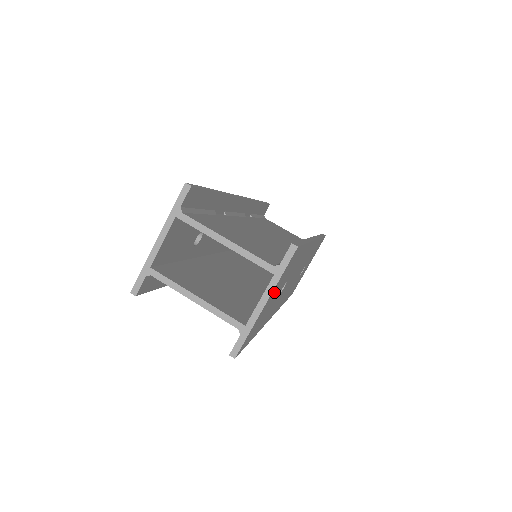
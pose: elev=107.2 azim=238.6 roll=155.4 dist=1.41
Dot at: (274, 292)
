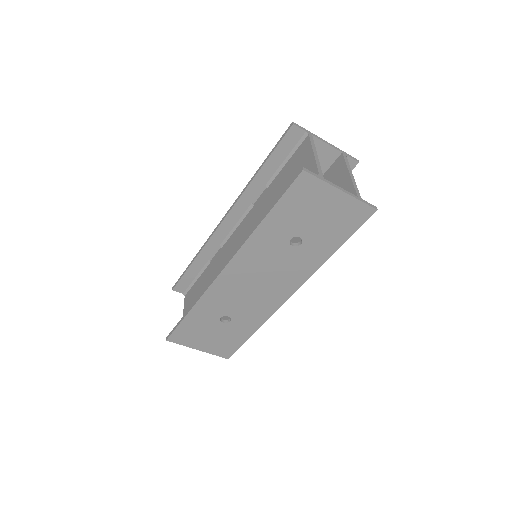
Dot at: (336, 205)
